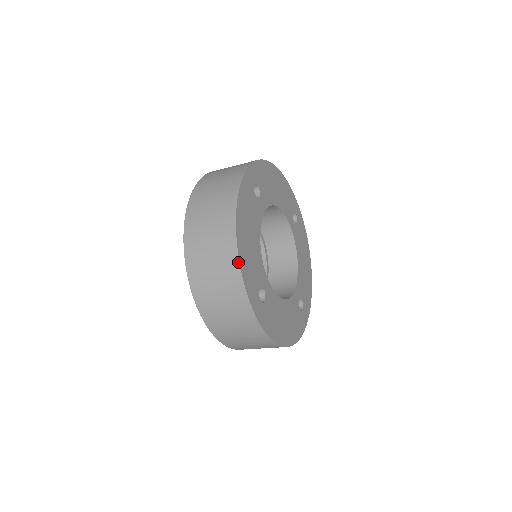
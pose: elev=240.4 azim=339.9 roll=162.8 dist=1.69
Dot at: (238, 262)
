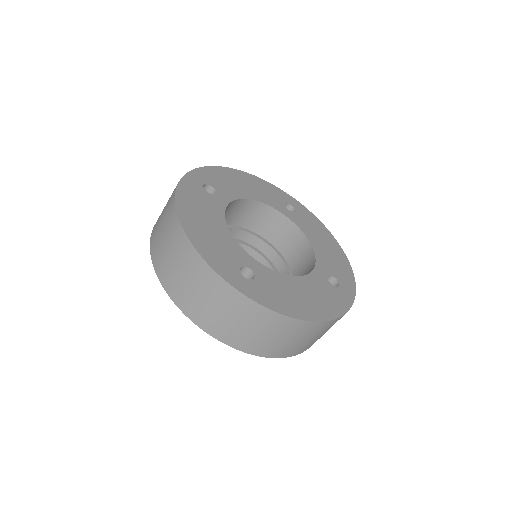
Dot at: (191, 246)
